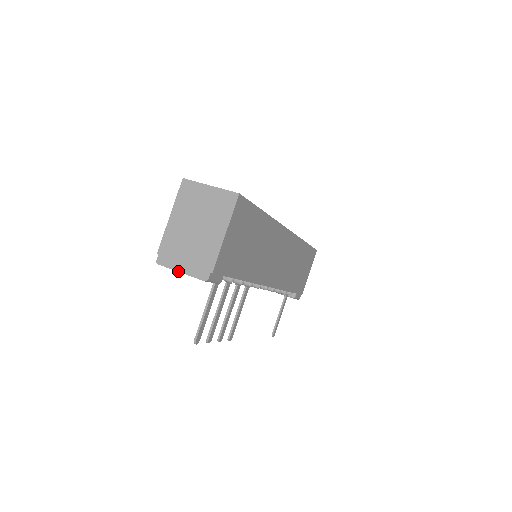
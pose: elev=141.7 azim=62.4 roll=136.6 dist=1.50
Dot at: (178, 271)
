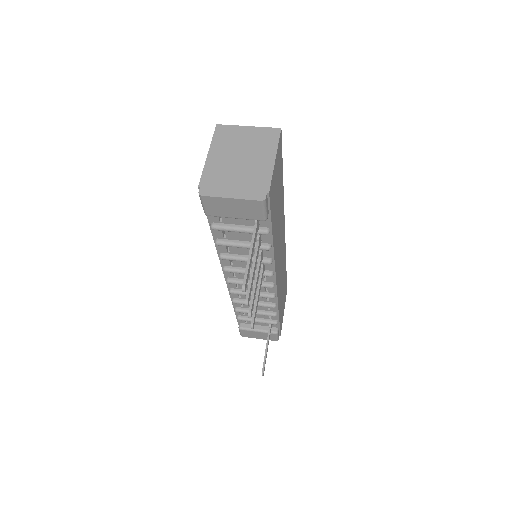
Dot at: (228, 197)
